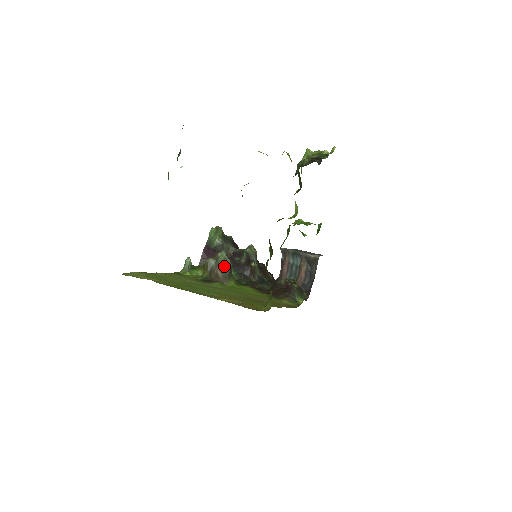
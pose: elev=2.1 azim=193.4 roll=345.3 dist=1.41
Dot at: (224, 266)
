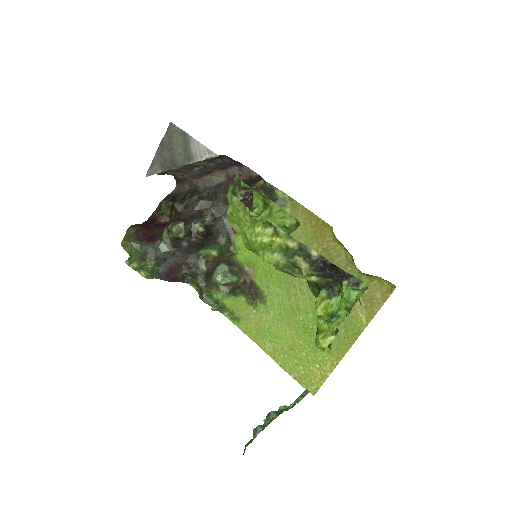
Dot at: (236, 277)
